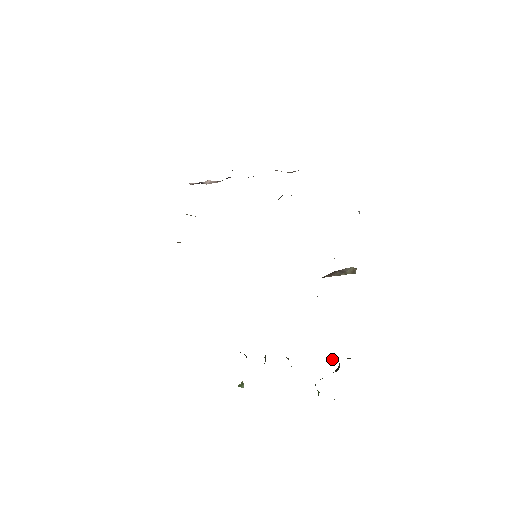
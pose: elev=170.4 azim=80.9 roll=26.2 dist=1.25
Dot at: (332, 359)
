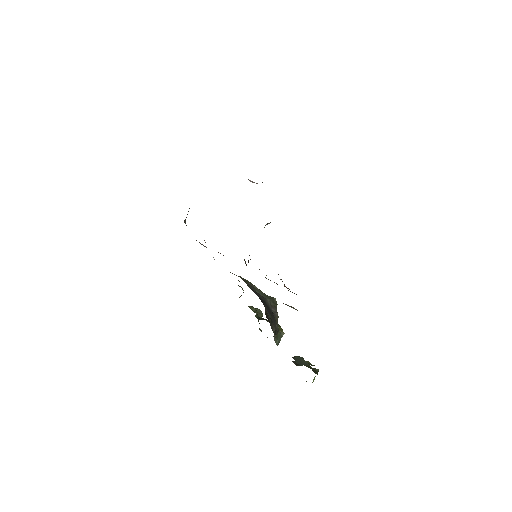
Dot at: (294, 356)
